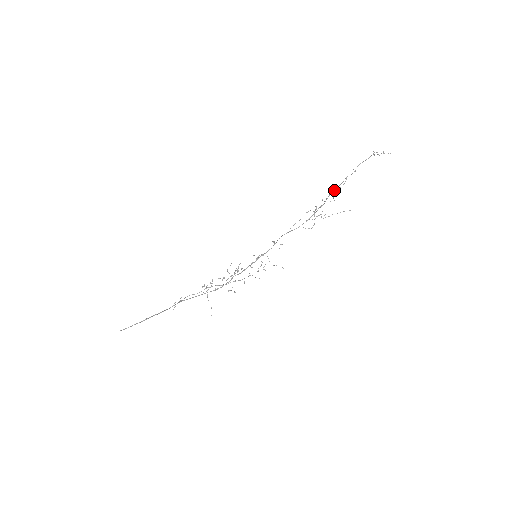
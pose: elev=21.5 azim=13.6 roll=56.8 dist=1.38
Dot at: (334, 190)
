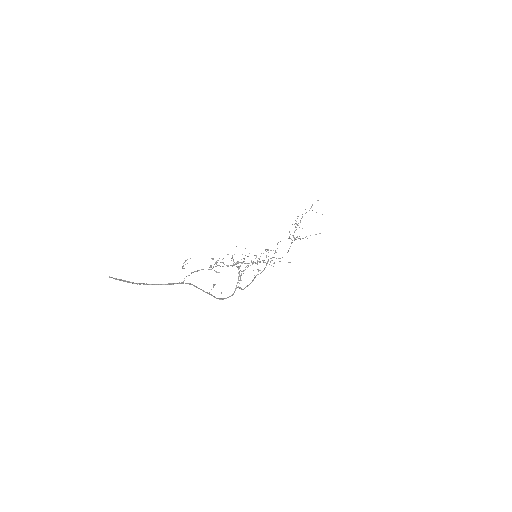
Dot at: occluded
